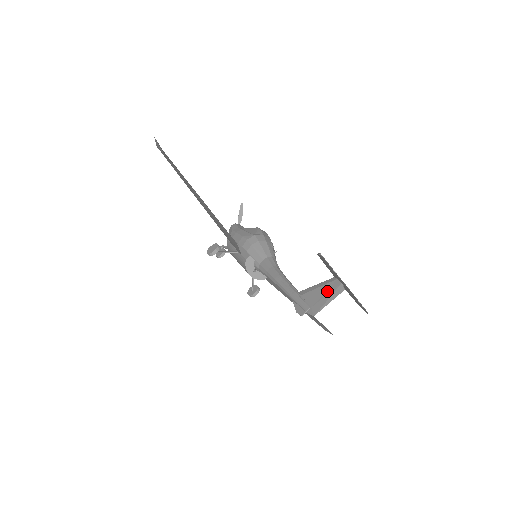
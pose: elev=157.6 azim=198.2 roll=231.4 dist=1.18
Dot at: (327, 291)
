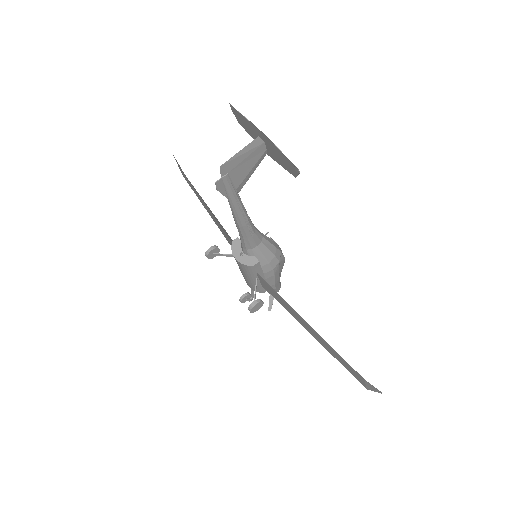
Dot at: (248, 156)
